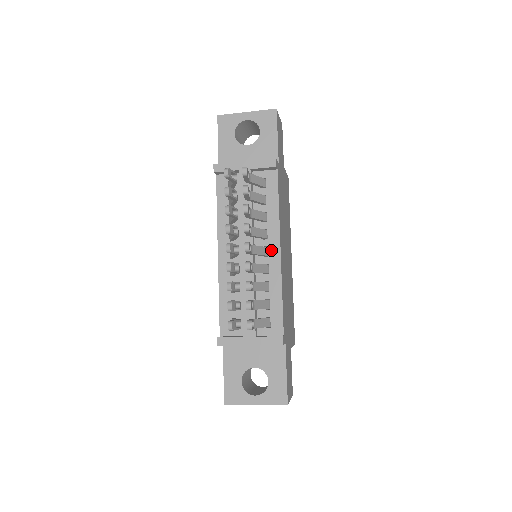
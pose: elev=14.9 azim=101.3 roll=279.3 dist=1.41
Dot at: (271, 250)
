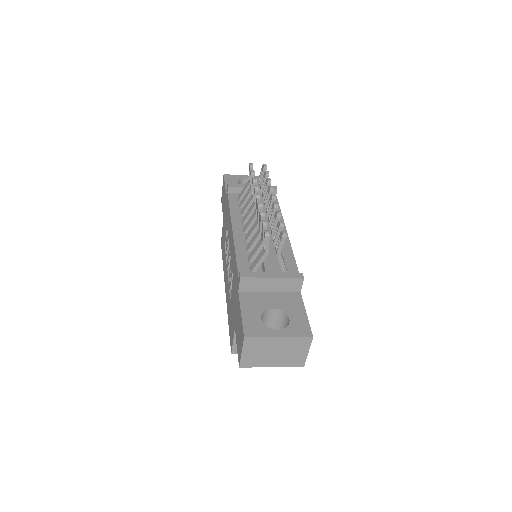
Dot at: occluded
